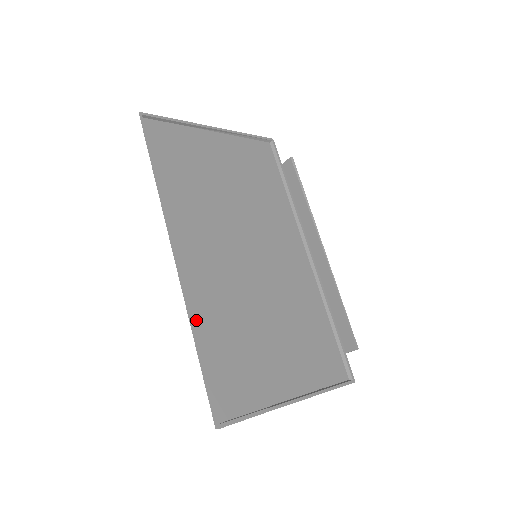
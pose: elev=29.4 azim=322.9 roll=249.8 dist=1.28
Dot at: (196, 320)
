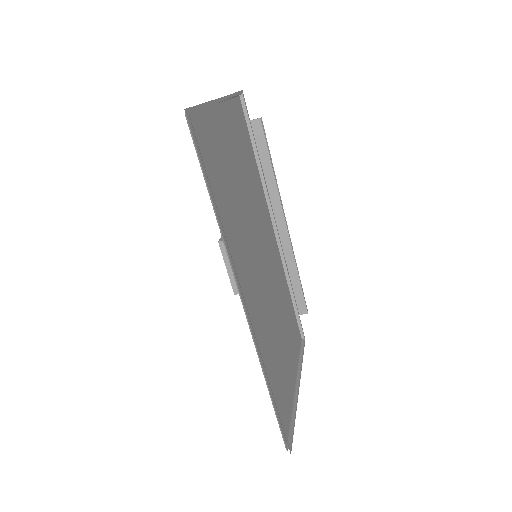
Dot at: (264, 367)
